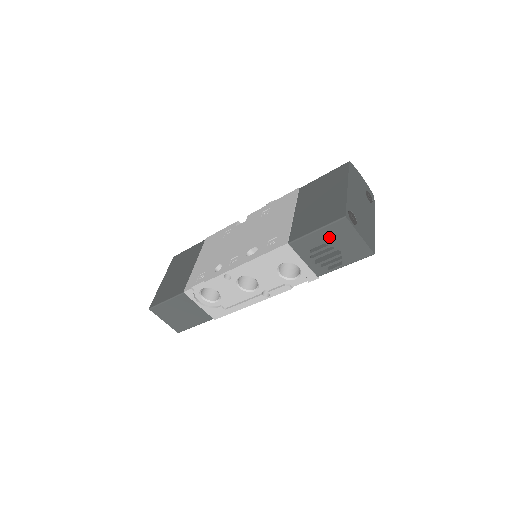
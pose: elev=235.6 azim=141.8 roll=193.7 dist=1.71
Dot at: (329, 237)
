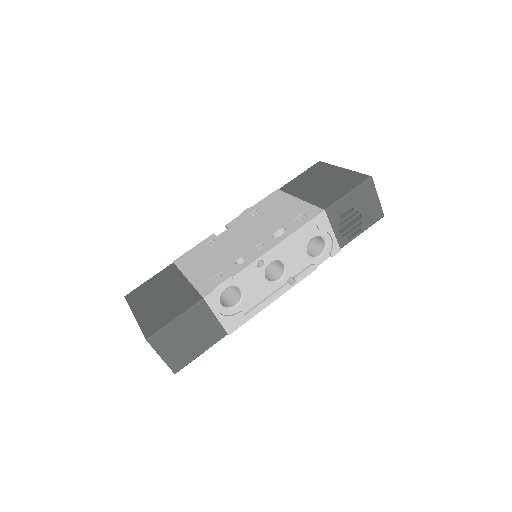
Dot at: (357, 200)
